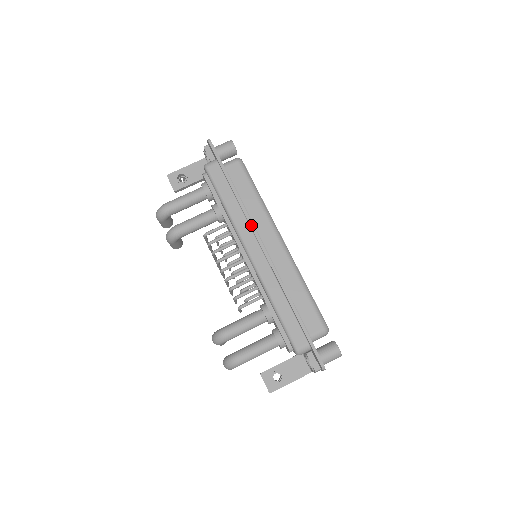
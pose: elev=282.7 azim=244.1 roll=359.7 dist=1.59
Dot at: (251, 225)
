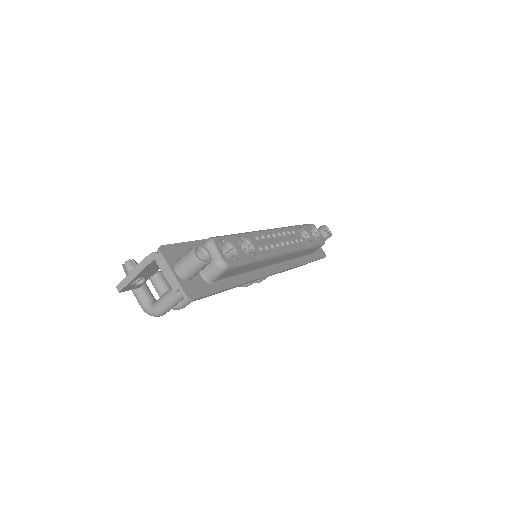
Dot at: occluded
